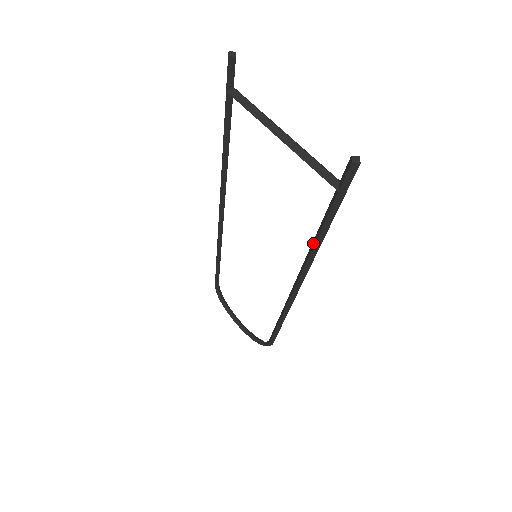
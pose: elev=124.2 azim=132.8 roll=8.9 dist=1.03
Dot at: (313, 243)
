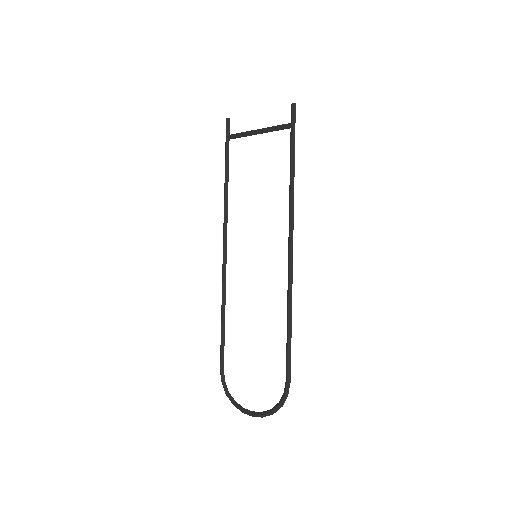
Dot at: (290, 179)
